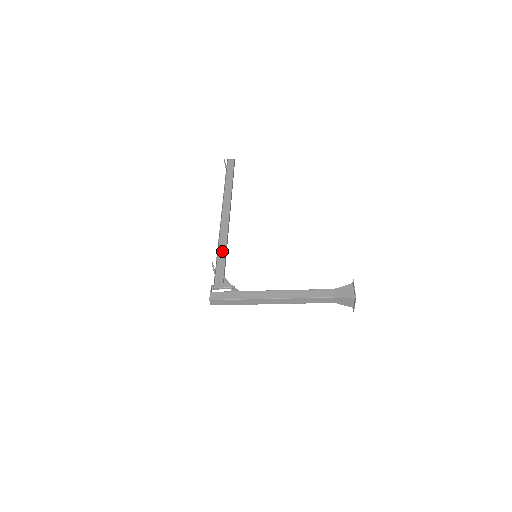
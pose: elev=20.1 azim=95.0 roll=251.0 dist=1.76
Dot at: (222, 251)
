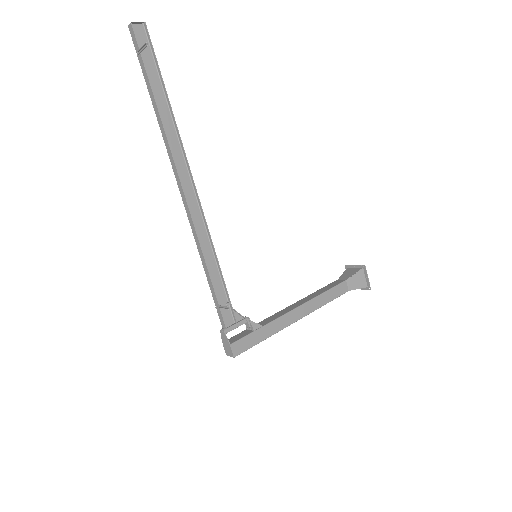
Dot at: (211, 263)
